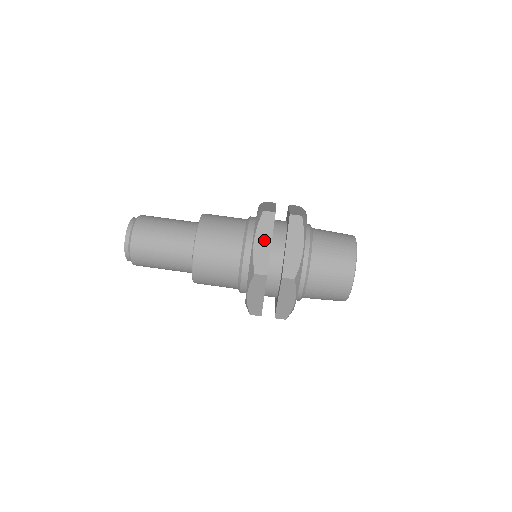
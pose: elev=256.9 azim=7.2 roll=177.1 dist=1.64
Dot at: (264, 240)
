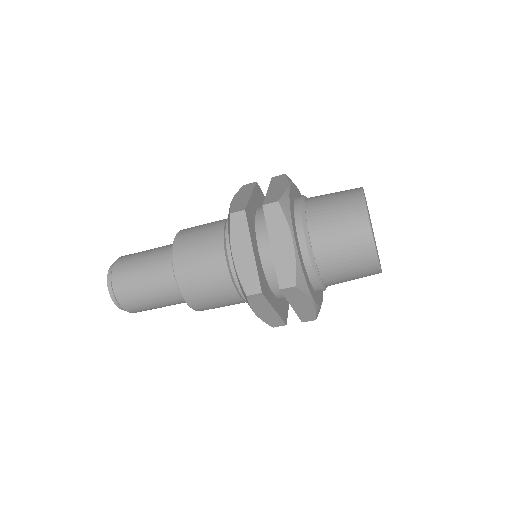
Dot at: (243, 250)
